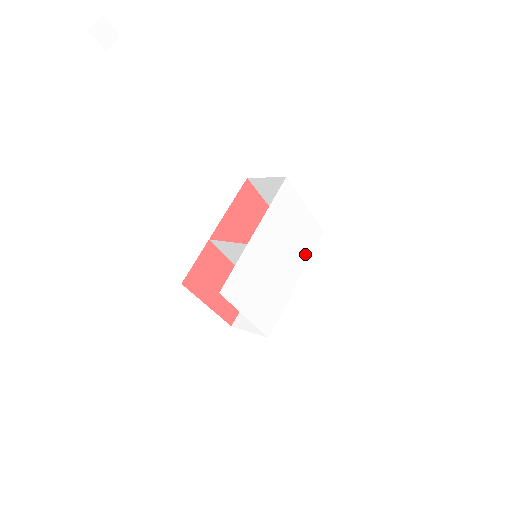
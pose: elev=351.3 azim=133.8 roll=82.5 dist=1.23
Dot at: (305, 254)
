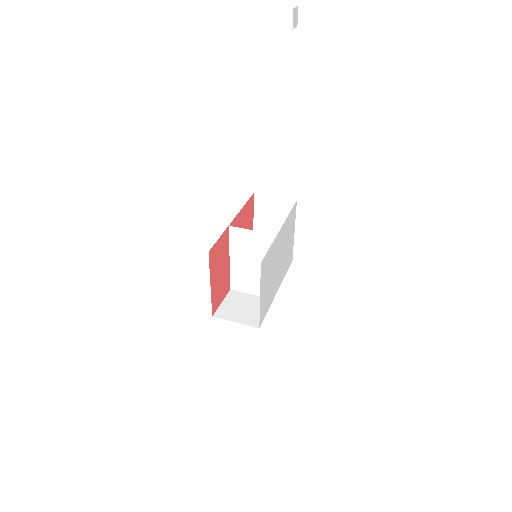
Dot at: (284, 270)
